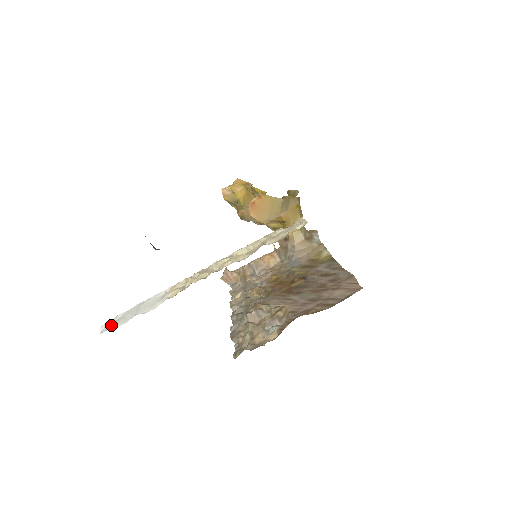
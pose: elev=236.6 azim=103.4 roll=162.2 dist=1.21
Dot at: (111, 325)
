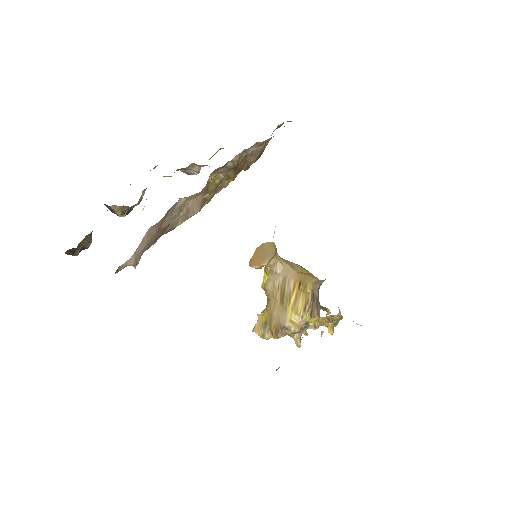
Dot at: occluded
